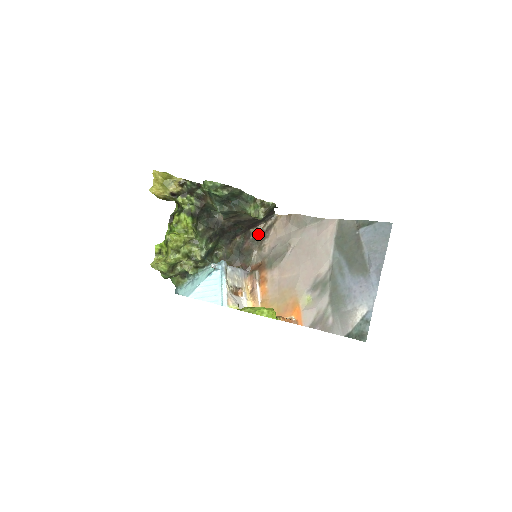
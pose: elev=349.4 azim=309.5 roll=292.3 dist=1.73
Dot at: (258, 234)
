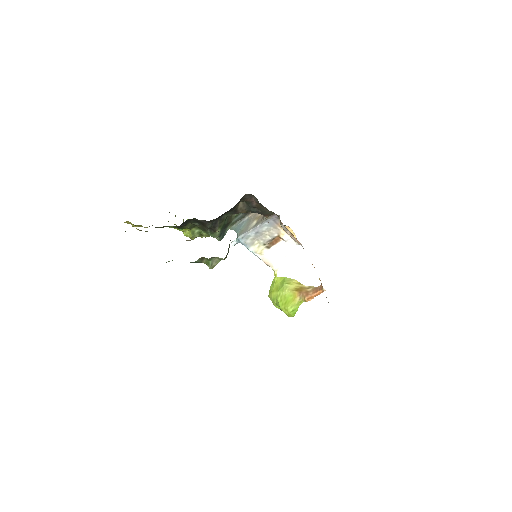
Dot at: occluded
